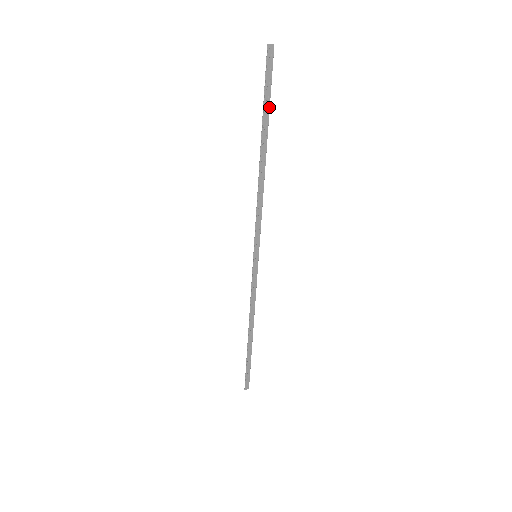
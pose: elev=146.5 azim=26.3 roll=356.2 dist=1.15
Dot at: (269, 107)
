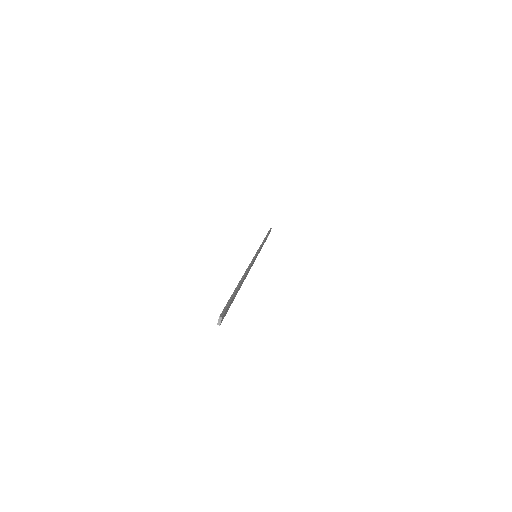
Dot at: (234, 295)
